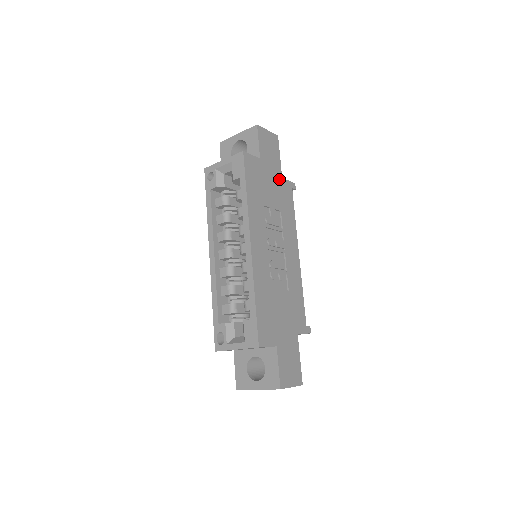
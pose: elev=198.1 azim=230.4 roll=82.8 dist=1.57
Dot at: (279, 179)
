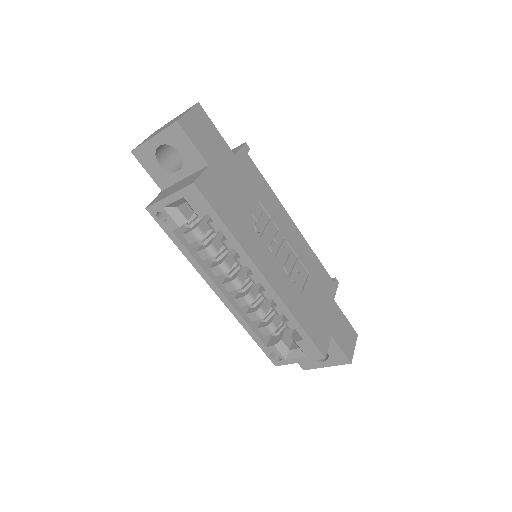
Dot at: (234, 162)
